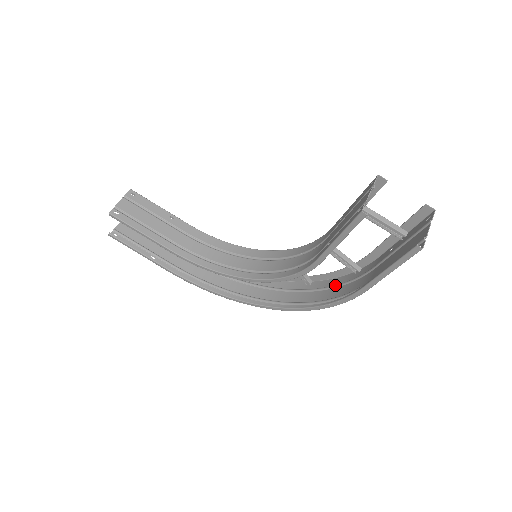
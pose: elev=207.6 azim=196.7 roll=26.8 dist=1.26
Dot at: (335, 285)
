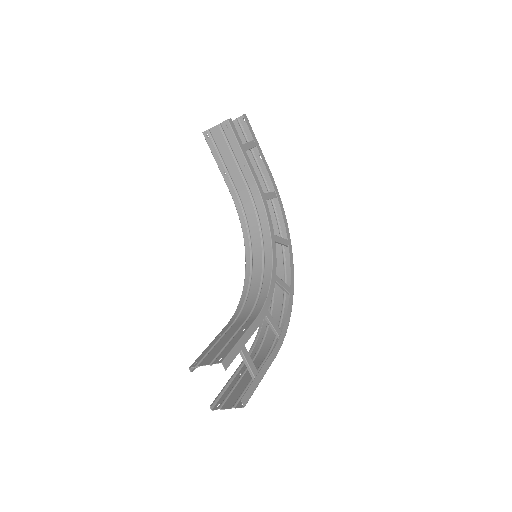
Dot at: (279, 323)
